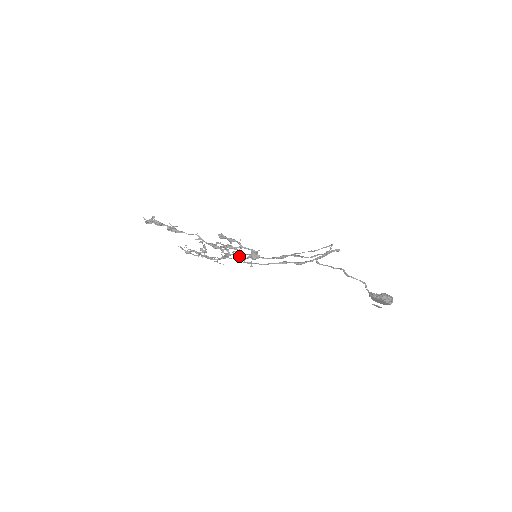
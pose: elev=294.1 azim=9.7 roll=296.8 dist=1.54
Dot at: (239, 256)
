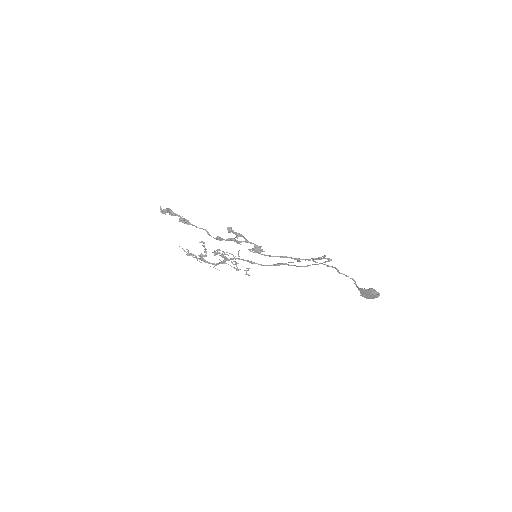
Dot at: (237, 263)
